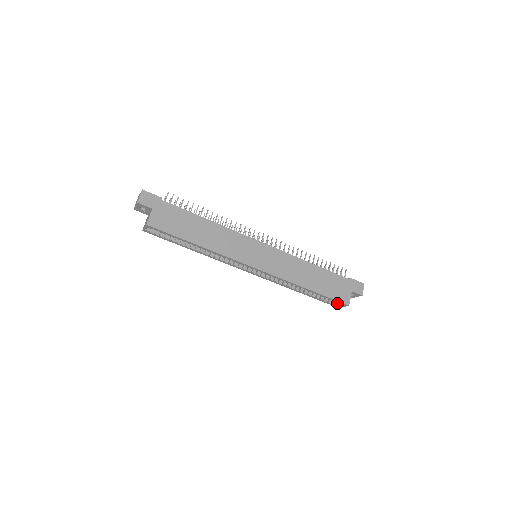
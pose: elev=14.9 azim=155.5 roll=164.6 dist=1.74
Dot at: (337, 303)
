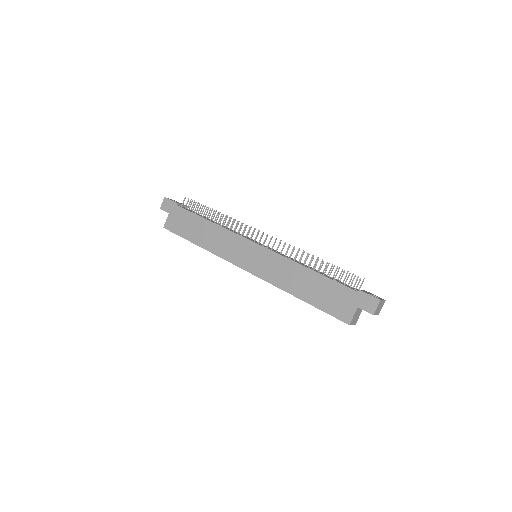
Dot at: occluded
